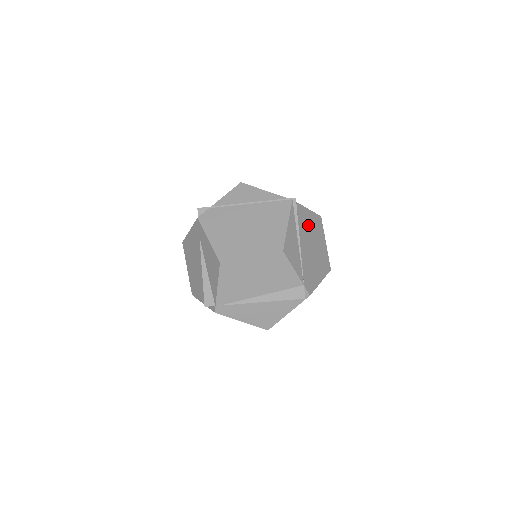
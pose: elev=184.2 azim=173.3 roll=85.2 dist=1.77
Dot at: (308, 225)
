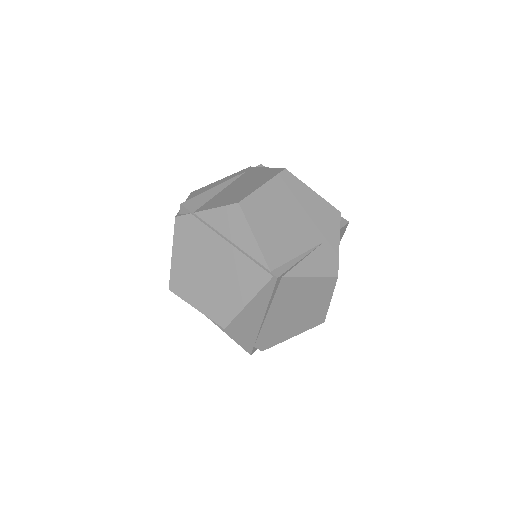
Dot at: (298, 293)
